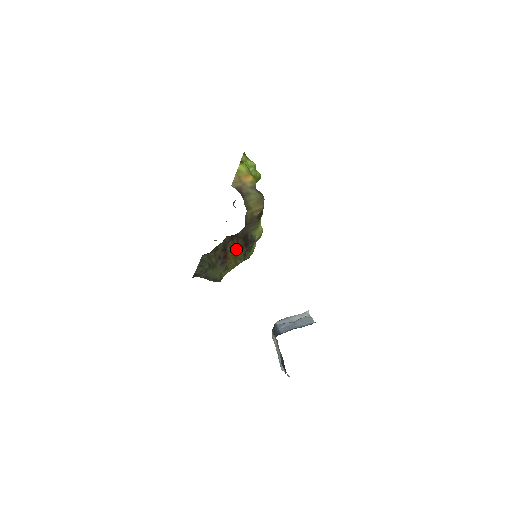
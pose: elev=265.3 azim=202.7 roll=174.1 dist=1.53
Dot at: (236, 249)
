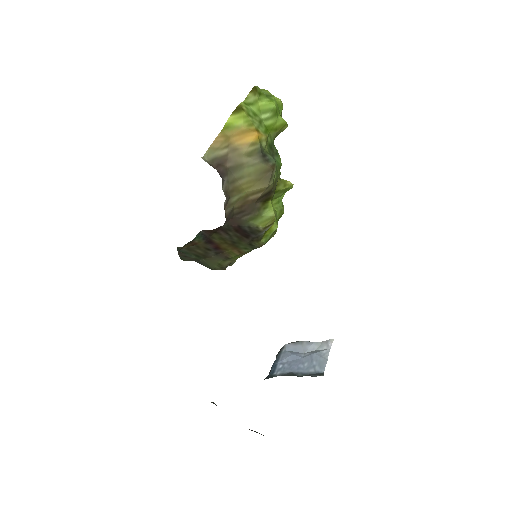
Dot at: (231, 240)
